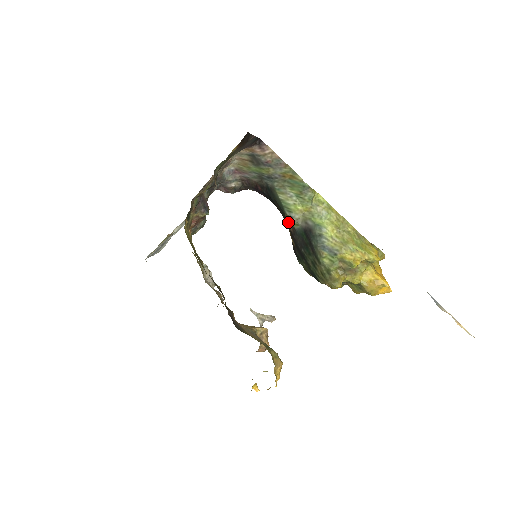
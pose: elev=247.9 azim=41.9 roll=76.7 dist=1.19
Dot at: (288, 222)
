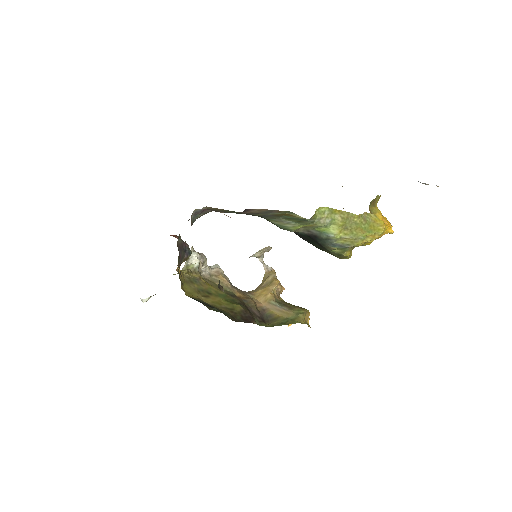
Dot at: occluded
